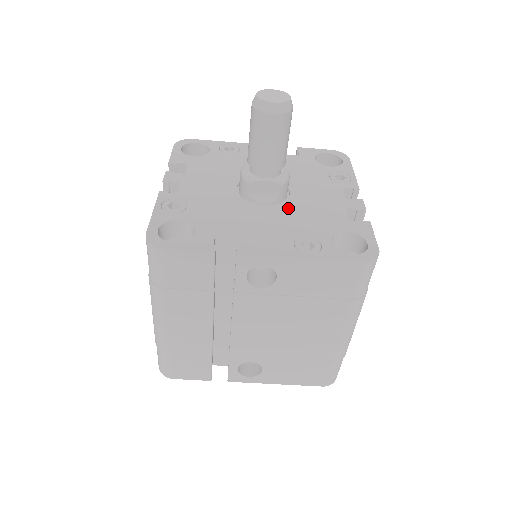
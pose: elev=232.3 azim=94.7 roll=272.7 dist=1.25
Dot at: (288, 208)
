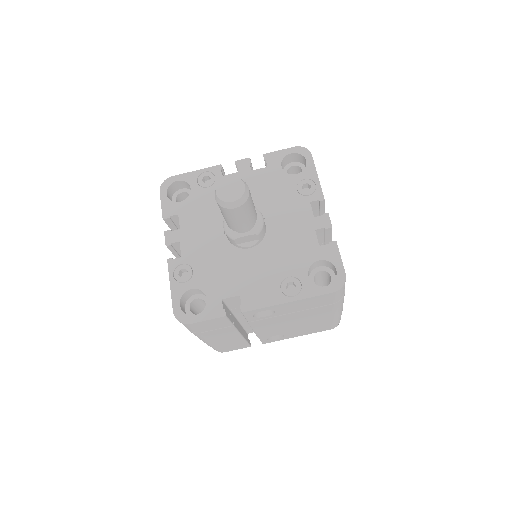
Dot at: (269, 246)
